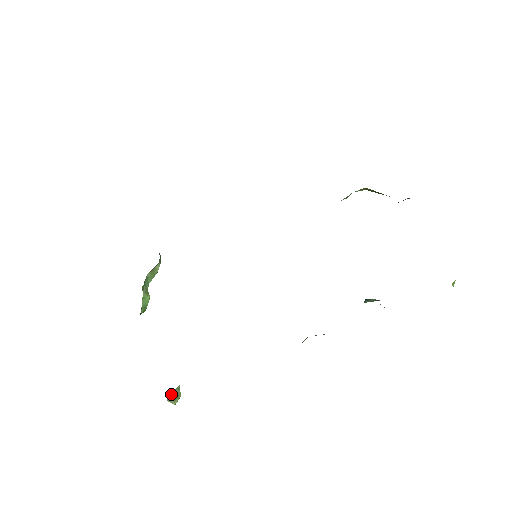
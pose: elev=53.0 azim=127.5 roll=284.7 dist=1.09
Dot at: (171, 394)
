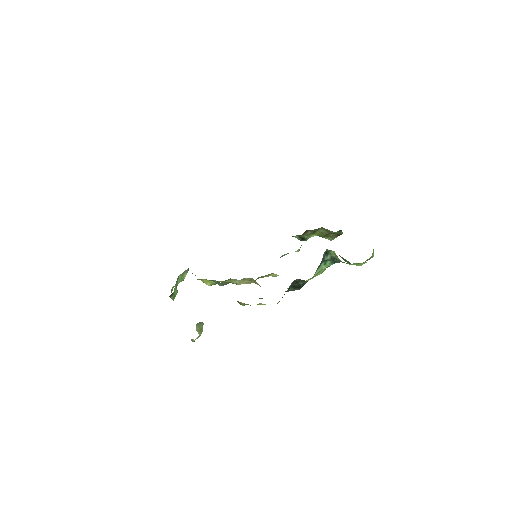
Dot at: (198, 325)
